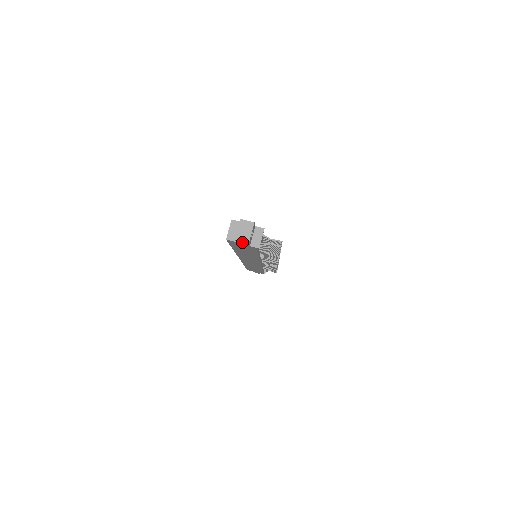
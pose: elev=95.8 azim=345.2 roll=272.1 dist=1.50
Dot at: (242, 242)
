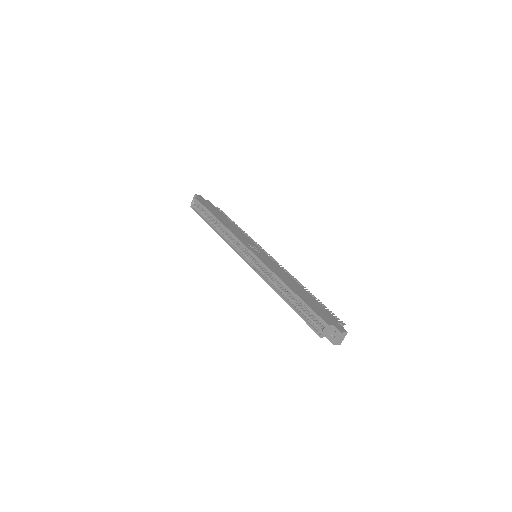
Dot at: occluded
